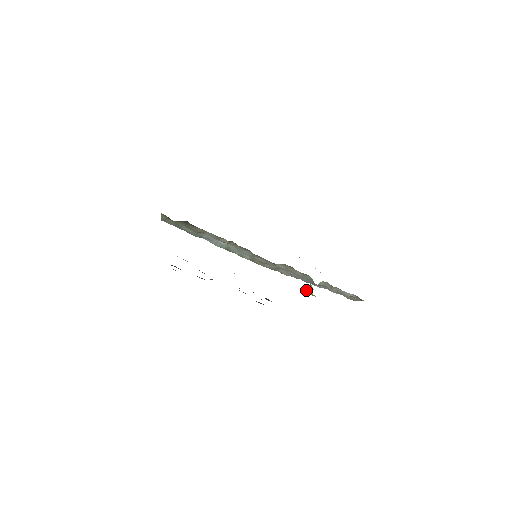
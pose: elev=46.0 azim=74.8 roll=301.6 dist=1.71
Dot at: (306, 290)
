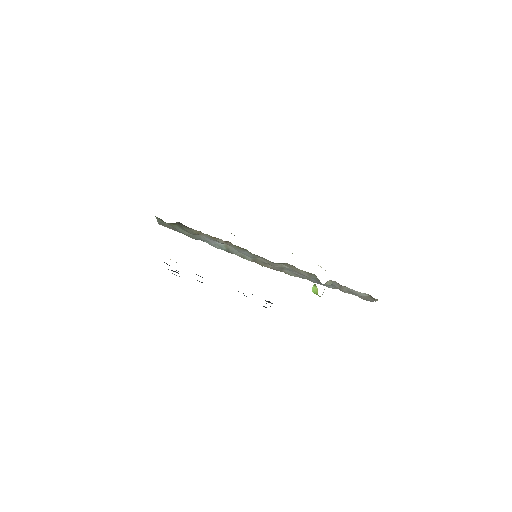
Dot at: occluded
